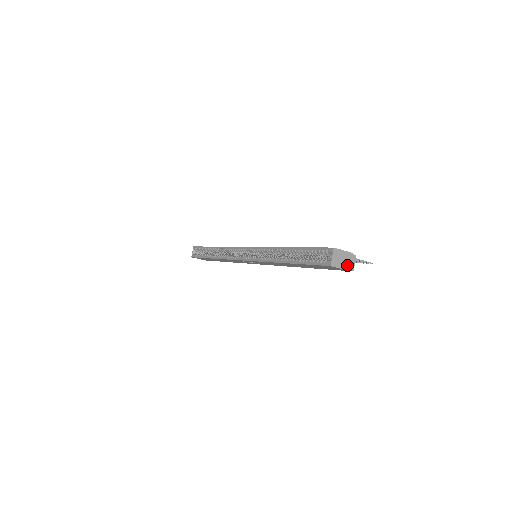
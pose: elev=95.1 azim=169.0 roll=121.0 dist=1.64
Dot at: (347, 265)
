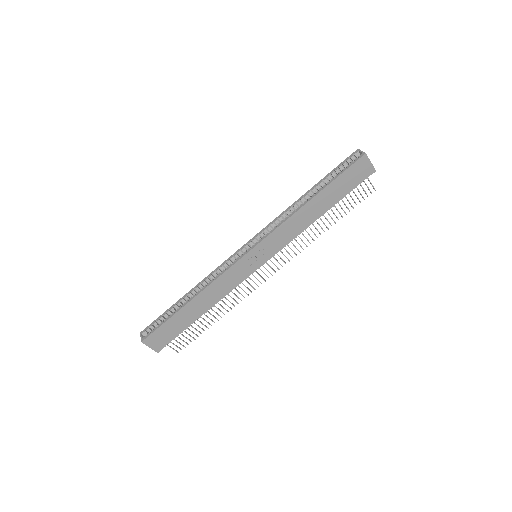
Dot at: (371, 164)
